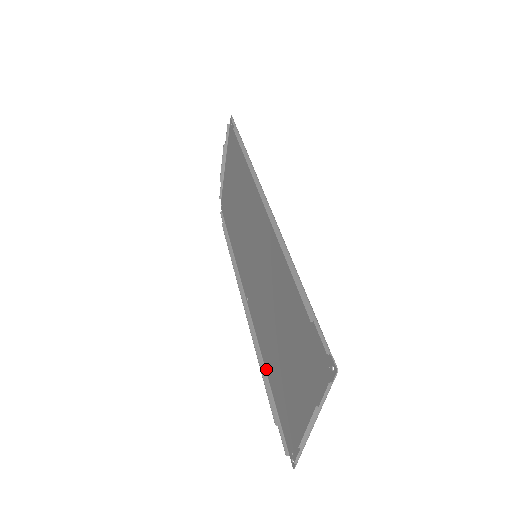
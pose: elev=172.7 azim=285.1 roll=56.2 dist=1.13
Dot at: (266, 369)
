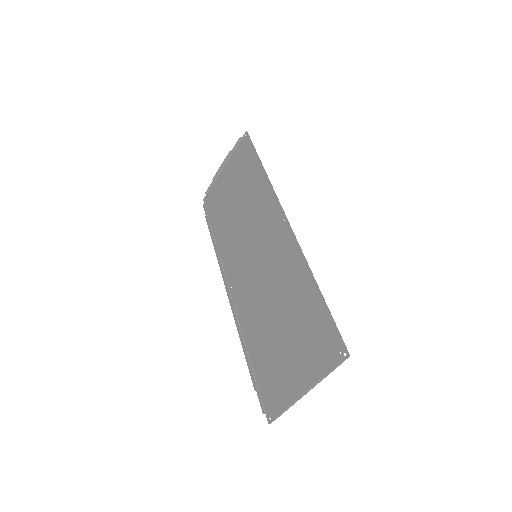
Dot at: (247, 347)
